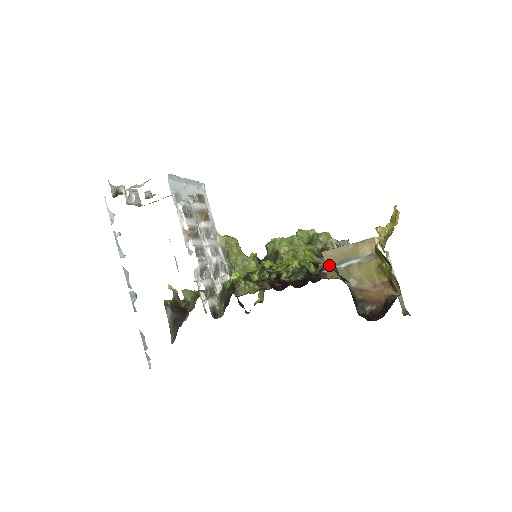
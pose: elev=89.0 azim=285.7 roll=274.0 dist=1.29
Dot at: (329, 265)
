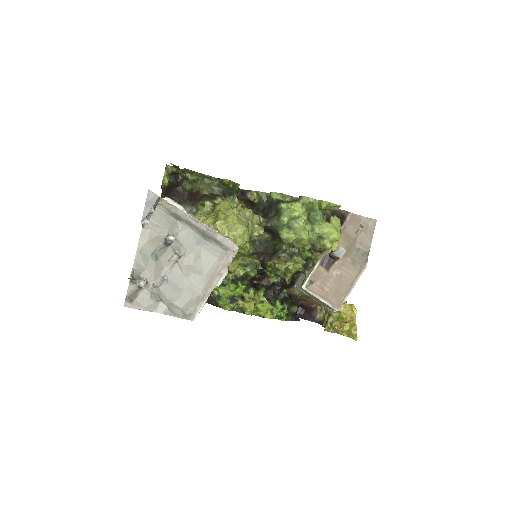
Dot at: (293, 307)
